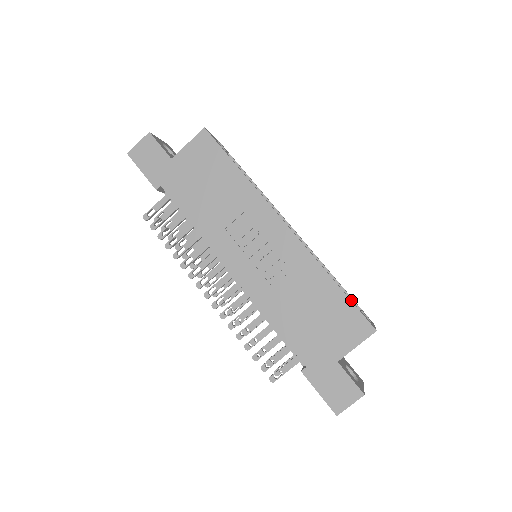
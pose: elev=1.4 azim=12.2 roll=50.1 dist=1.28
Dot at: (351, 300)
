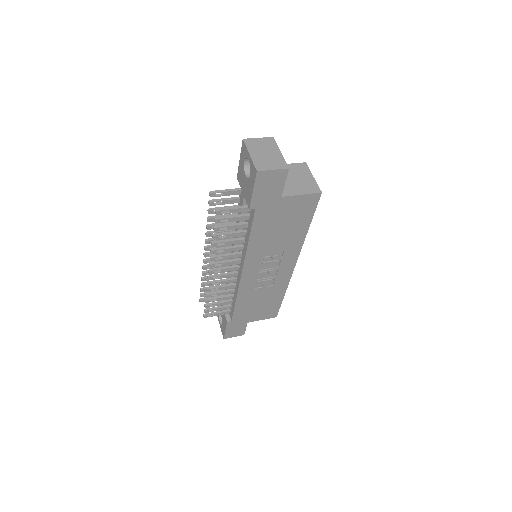
Dot at: occluded
